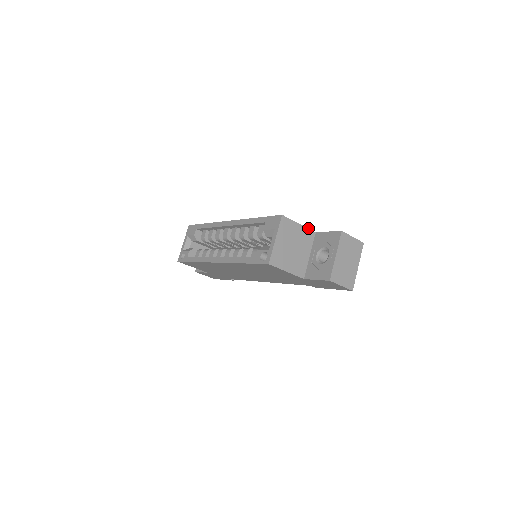
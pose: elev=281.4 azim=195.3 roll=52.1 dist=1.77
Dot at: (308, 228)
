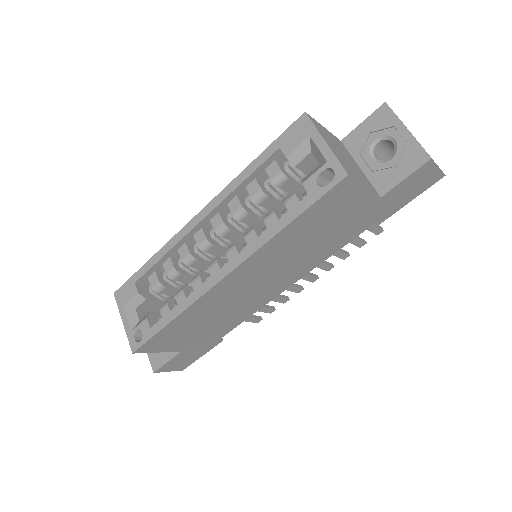
Dot at: (332, 134)
